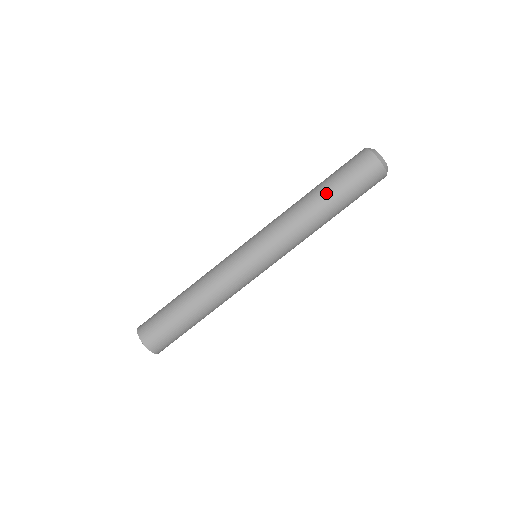
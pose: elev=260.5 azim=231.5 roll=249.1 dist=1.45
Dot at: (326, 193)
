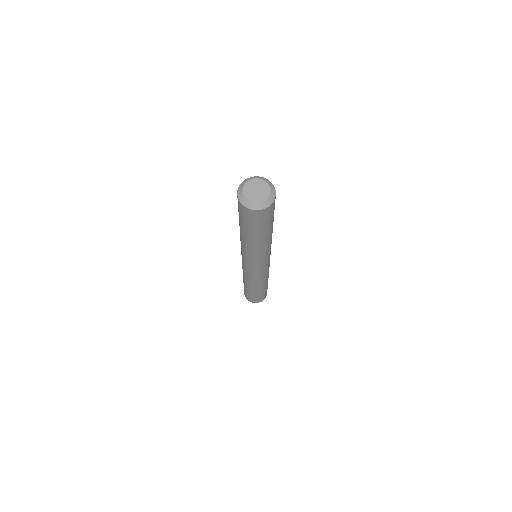
Dot at: (251, 237)
